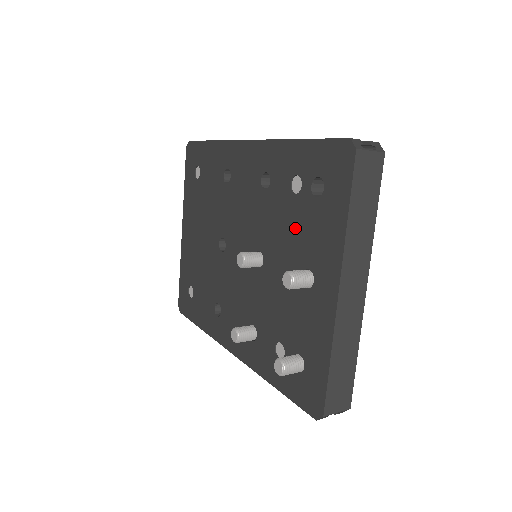
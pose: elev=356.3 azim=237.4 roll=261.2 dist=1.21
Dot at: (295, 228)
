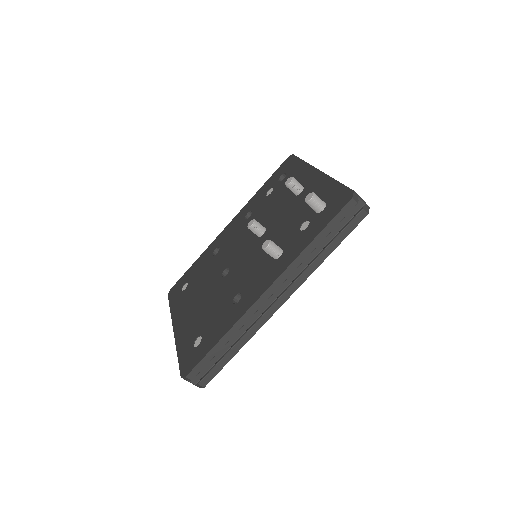
Dot at: (279, 196)
